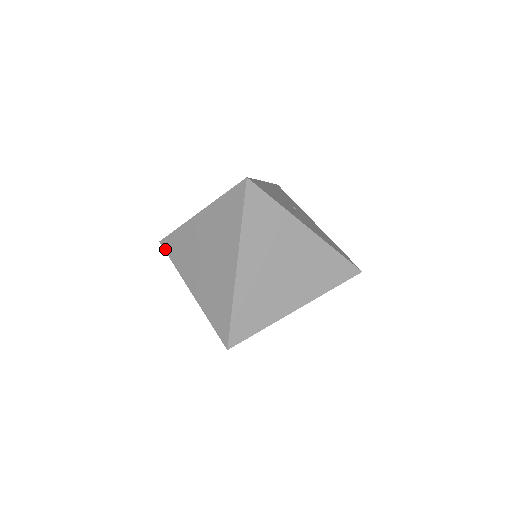
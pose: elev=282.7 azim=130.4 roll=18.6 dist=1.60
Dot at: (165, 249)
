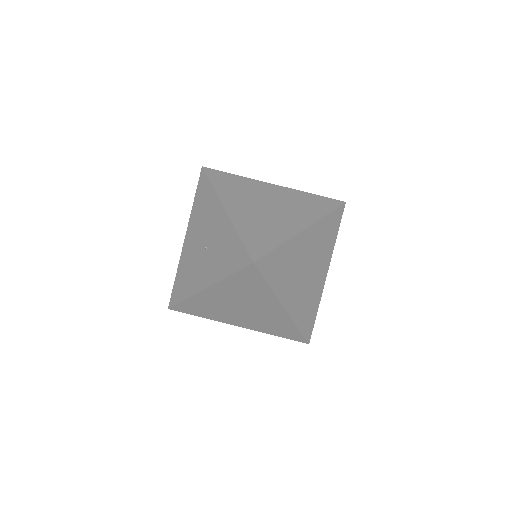
Dot at: (208, 173)
